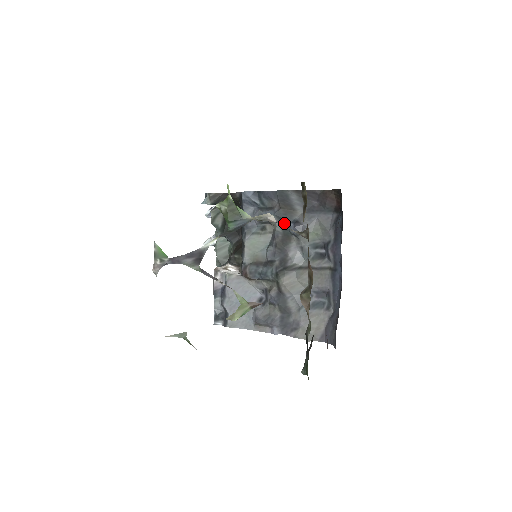
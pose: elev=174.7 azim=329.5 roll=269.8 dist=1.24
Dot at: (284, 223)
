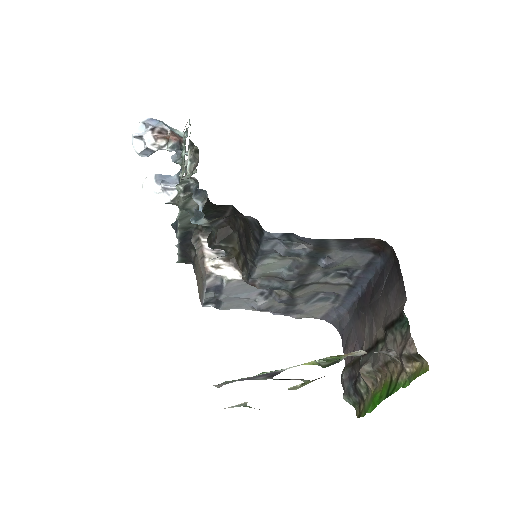
Dot at: (313, 258)
